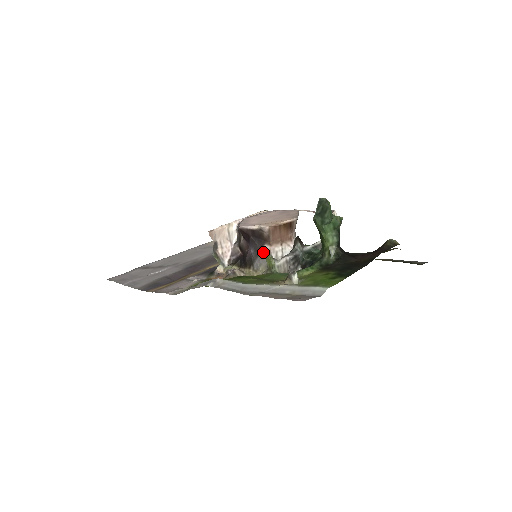
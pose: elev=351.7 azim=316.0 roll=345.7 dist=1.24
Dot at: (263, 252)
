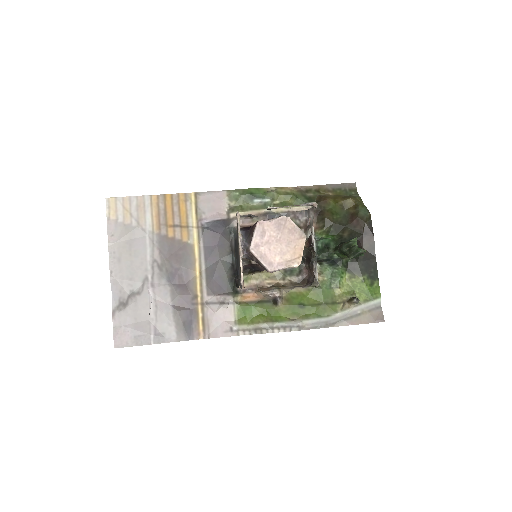
Dot at: occluded
